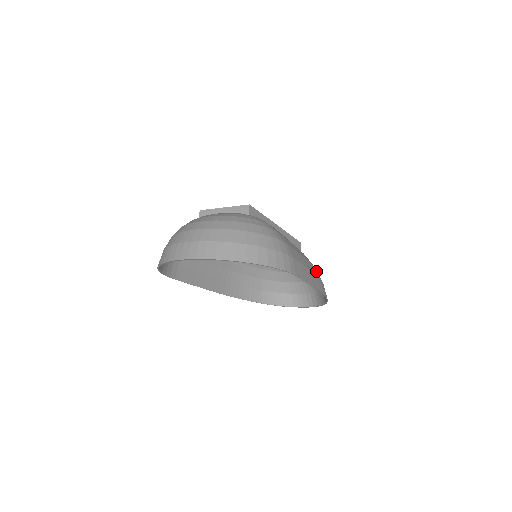
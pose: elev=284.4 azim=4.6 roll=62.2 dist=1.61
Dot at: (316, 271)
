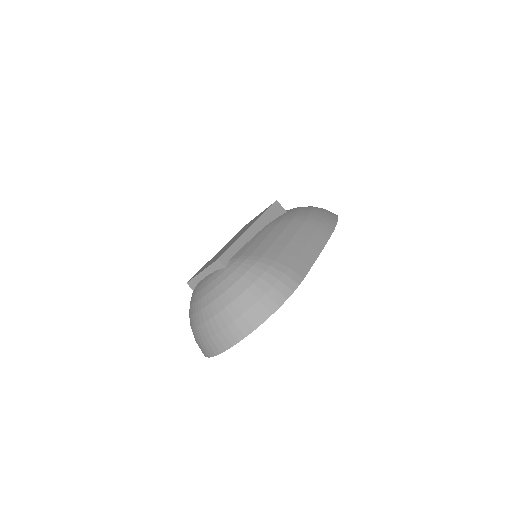
Dot at: (310, 223)
